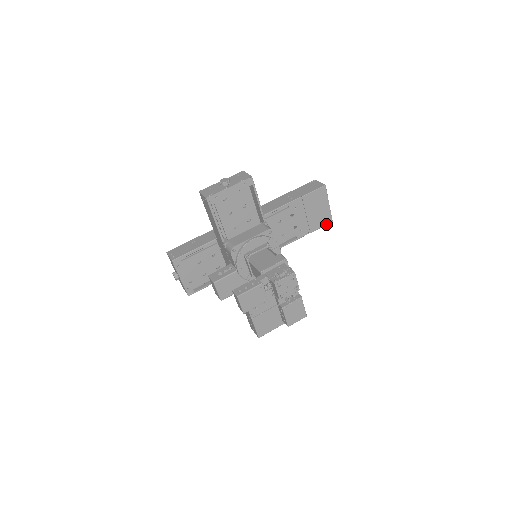
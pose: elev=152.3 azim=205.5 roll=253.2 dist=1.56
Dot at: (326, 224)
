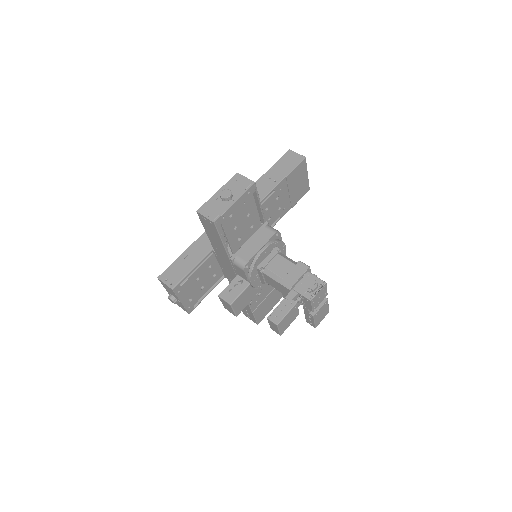
Dot at: (304, 194)
